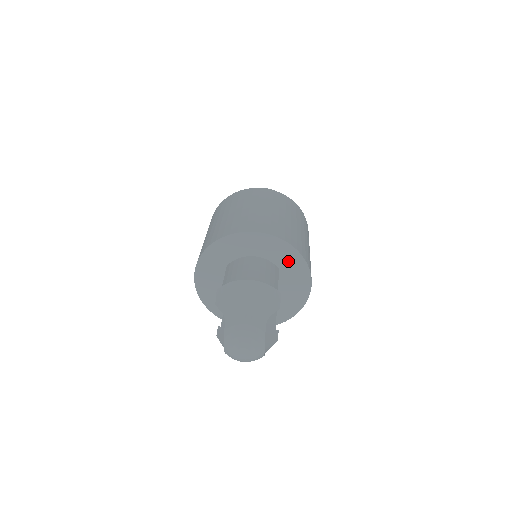
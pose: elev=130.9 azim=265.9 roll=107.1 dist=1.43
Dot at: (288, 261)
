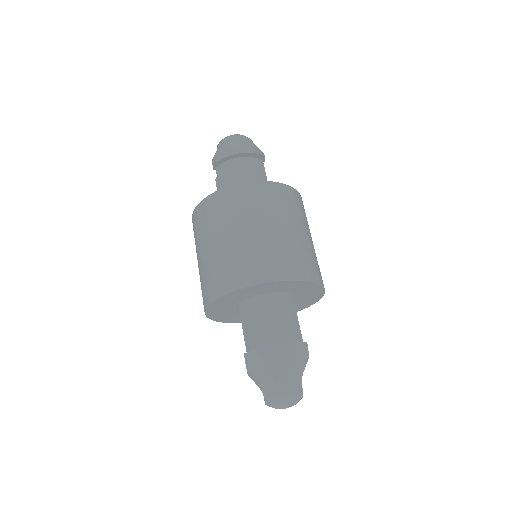
Dot at: (302, 288)
